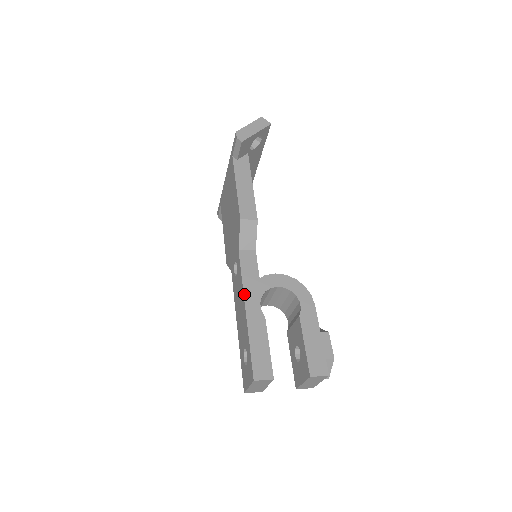
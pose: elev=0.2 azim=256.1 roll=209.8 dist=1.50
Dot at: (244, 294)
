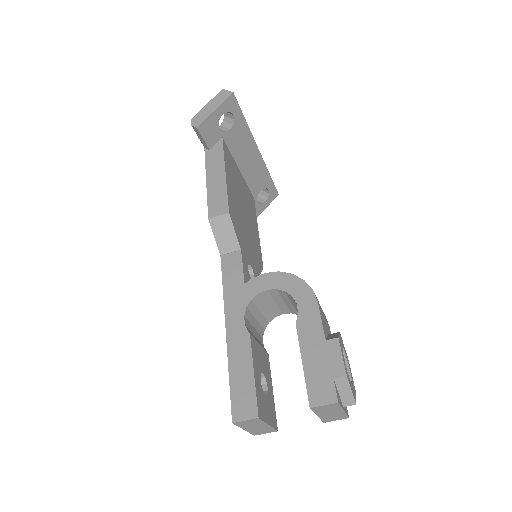
Dot at: (225, 309)
